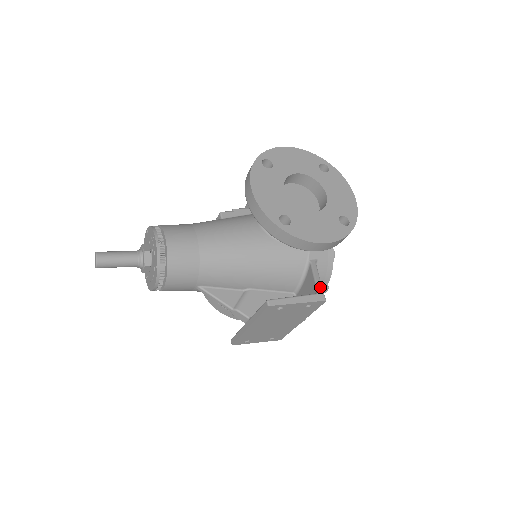
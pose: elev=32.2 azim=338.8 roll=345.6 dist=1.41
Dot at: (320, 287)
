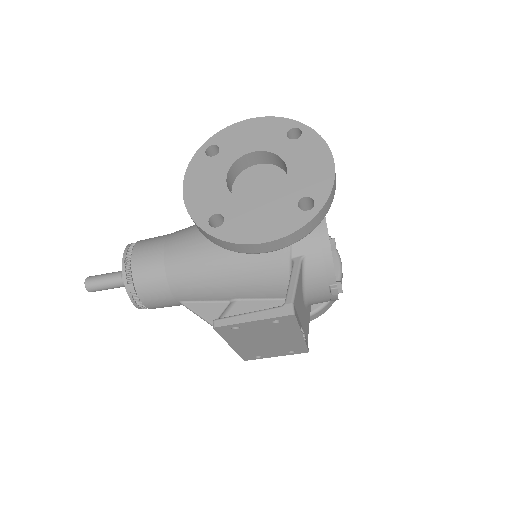
Dot at: (290, 296)
